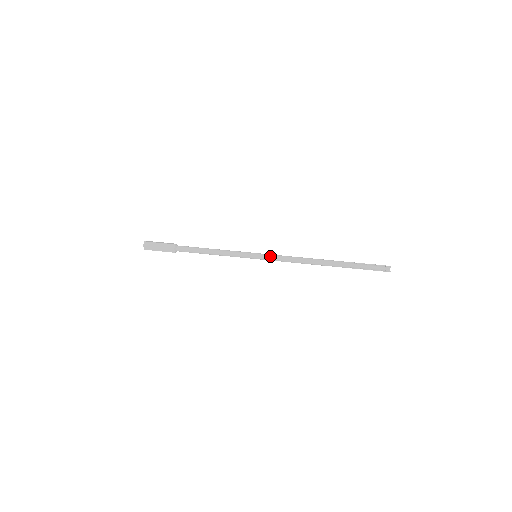
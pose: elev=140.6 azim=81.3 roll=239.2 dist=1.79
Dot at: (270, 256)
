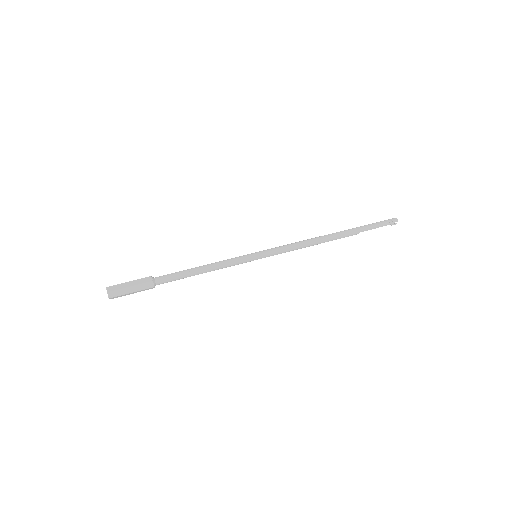
Dot at: (274, 253)
